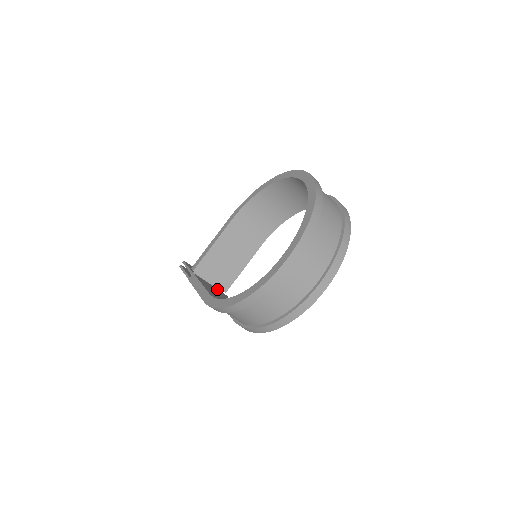
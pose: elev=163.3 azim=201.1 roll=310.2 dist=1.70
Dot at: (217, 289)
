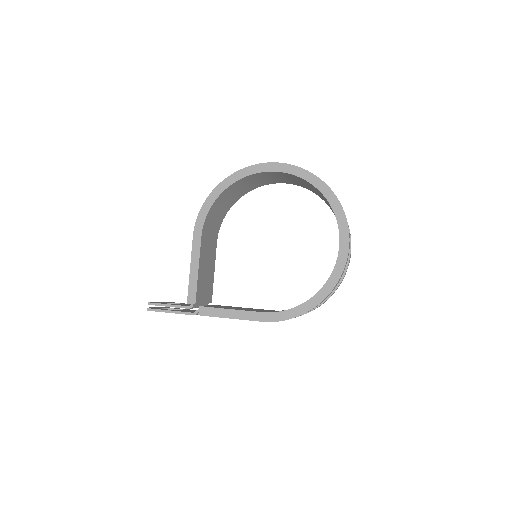
Dot at: (213, 305)
